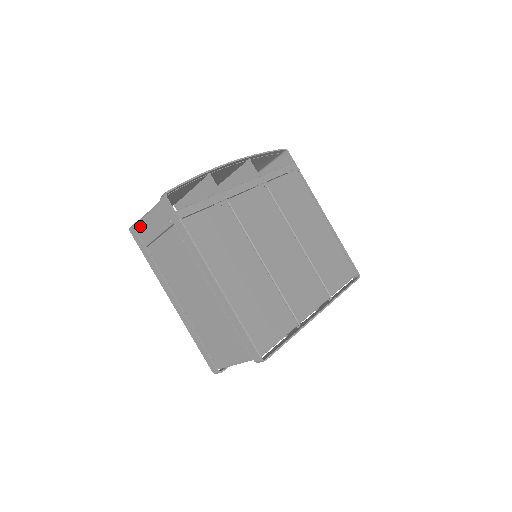
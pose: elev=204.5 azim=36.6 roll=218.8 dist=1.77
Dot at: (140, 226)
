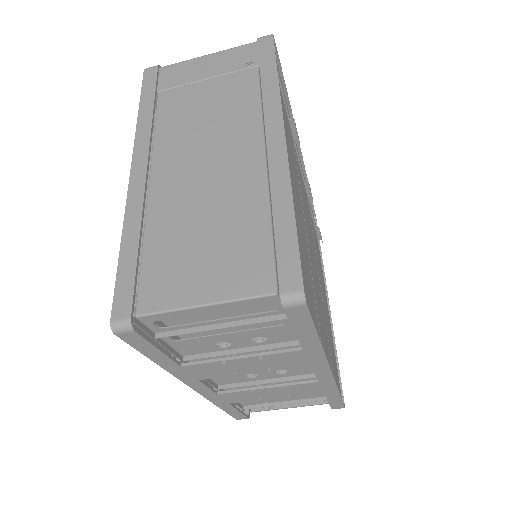
Dot at: (174, 67)
